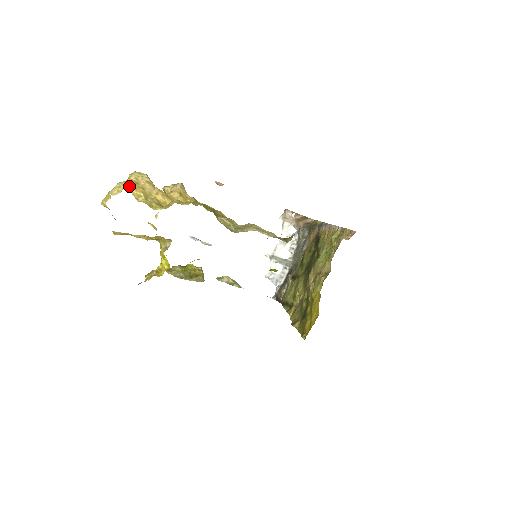
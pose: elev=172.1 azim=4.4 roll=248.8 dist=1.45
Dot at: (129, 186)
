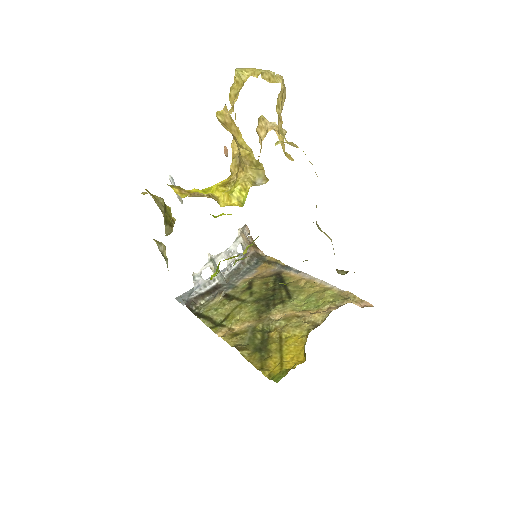
Dot at: (282, 86)
